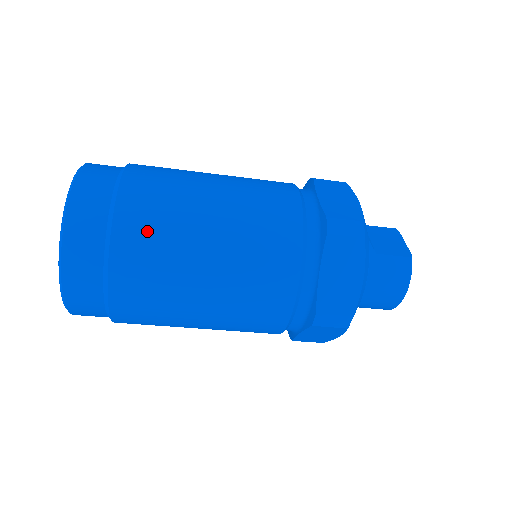
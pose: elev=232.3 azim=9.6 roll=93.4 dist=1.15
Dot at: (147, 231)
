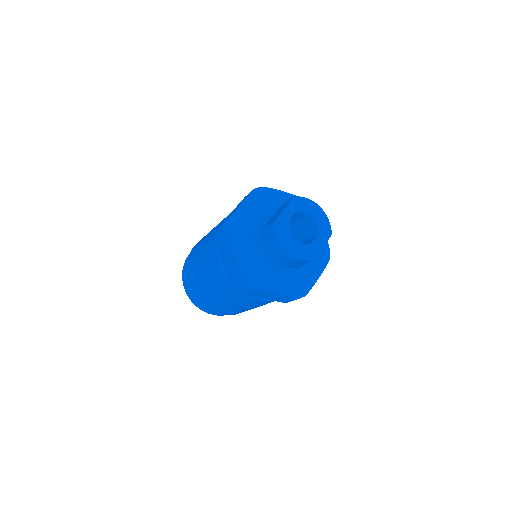
Dot at: (190, 271)
